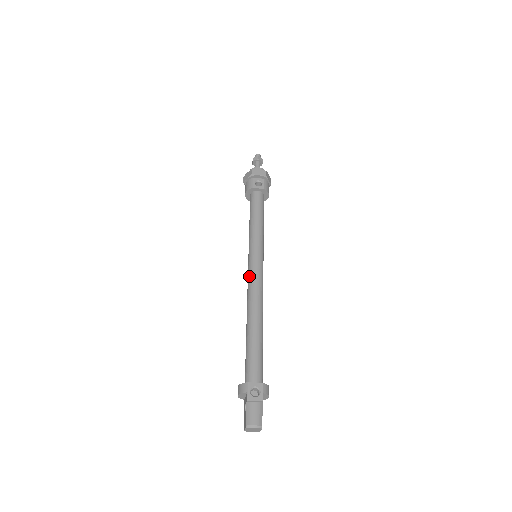
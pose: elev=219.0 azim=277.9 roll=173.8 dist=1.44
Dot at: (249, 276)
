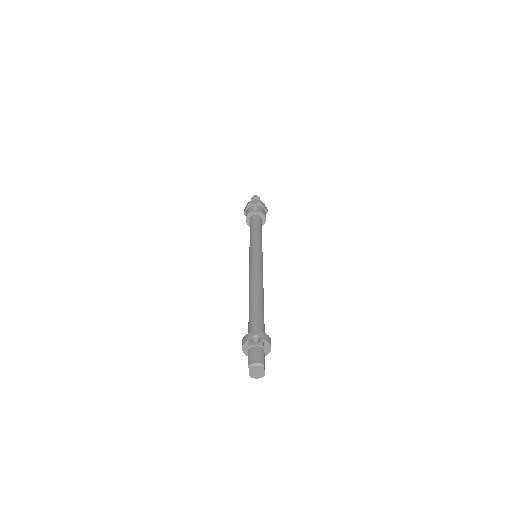
Dot at: (249, 268)
